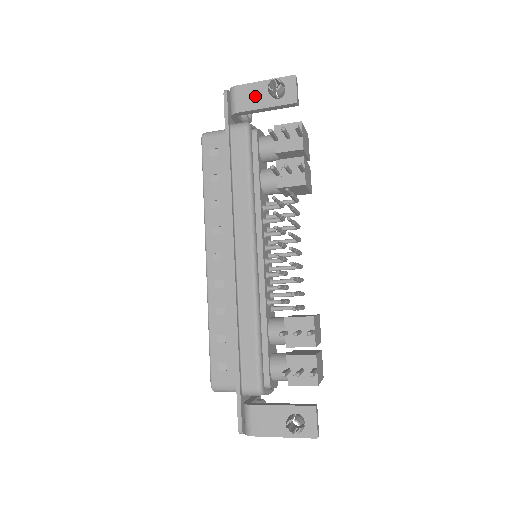
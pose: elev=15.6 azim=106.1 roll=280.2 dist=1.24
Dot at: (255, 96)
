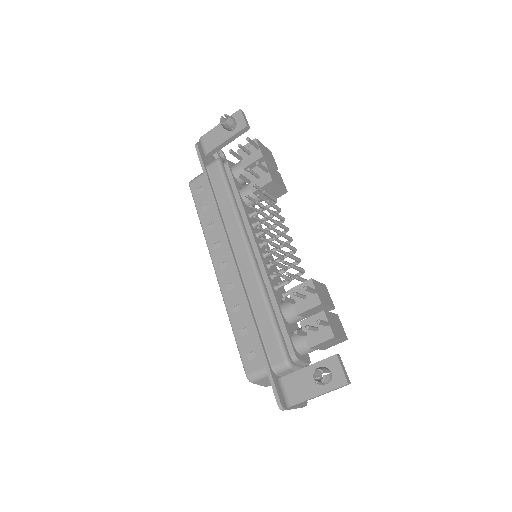
Dot at: (217, 136)
